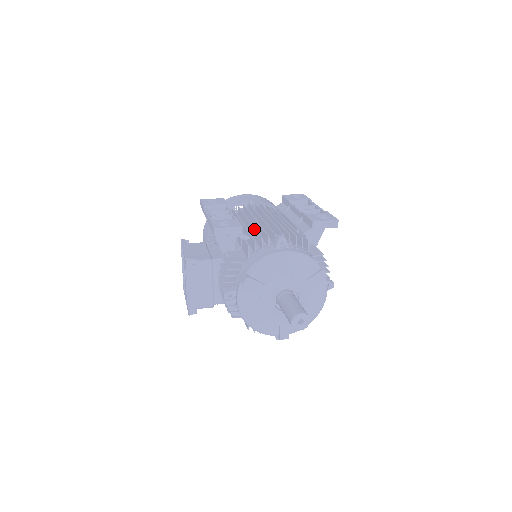
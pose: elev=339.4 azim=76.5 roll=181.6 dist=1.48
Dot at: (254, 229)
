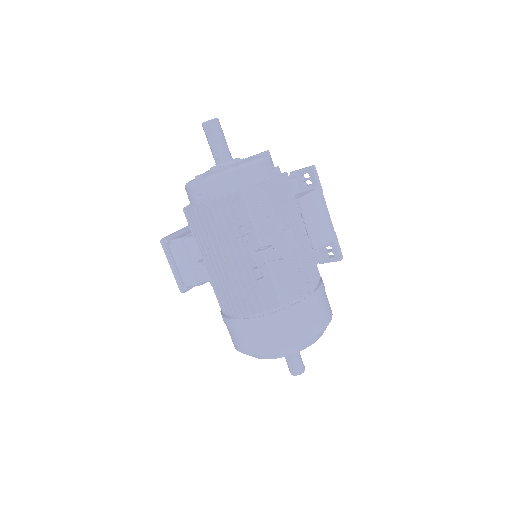
Dot at: occluded
